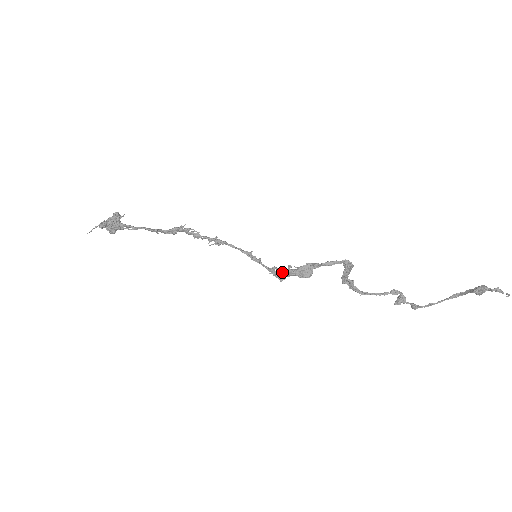
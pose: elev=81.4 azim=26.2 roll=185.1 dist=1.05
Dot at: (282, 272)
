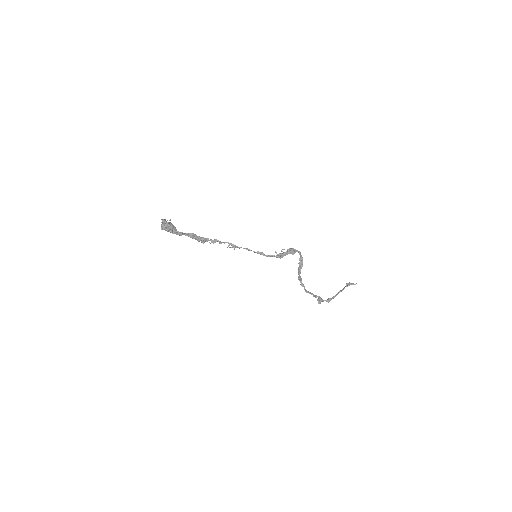
Dot at: (280, 253)
